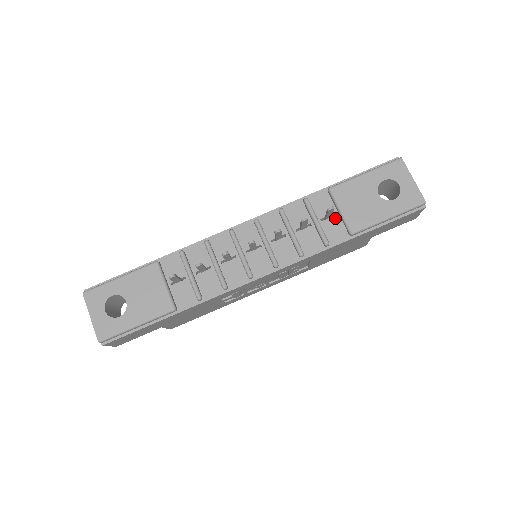
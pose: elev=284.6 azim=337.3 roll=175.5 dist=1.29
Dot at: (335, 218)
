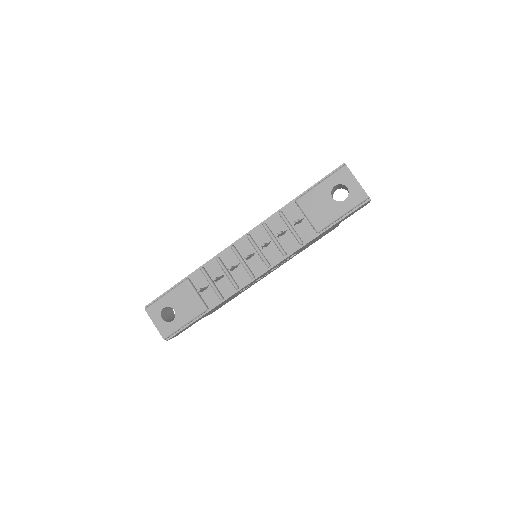
Dot at: (304, 222)
